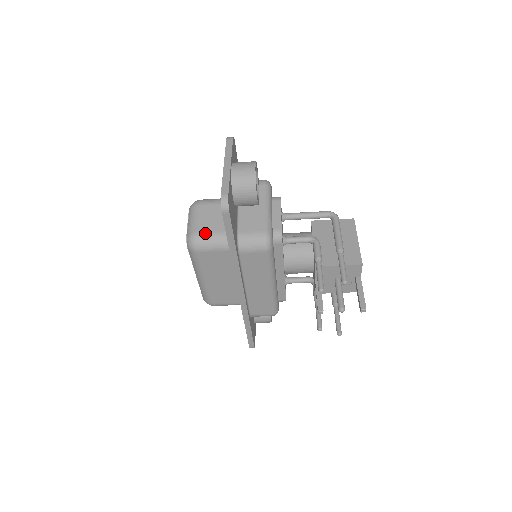
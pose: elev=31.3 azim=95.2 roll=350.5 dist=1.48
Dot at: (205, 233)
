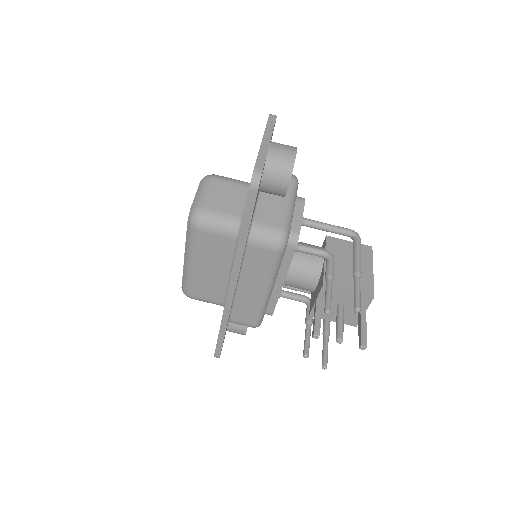
Dot at: (214, 211)
